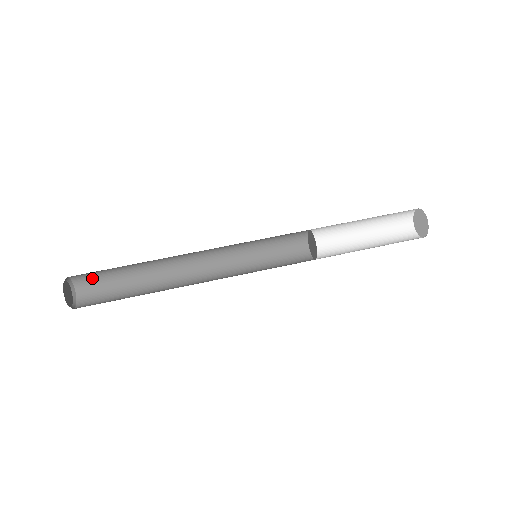
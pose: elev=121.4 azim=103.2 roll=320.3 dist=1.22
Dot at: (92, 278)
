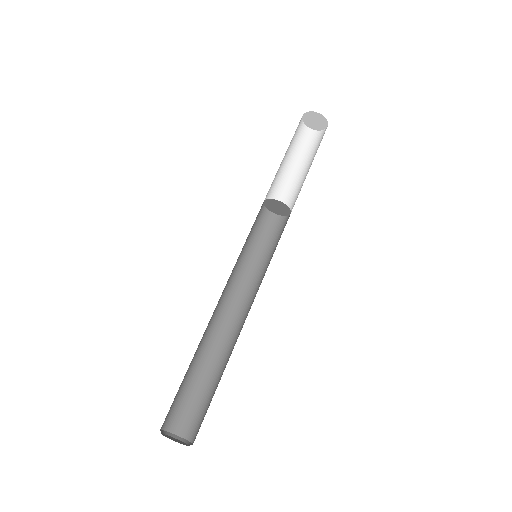
Dot at: (181, 413)
